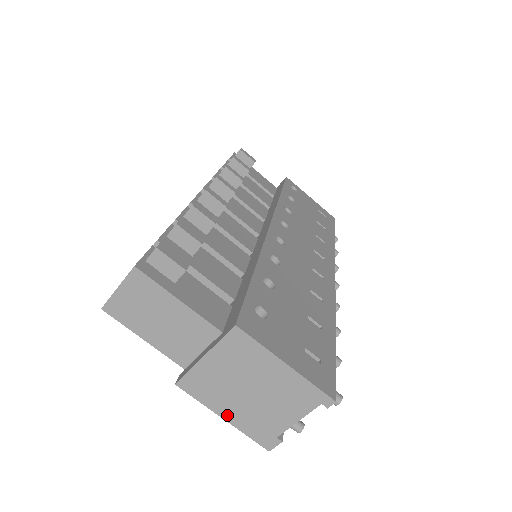
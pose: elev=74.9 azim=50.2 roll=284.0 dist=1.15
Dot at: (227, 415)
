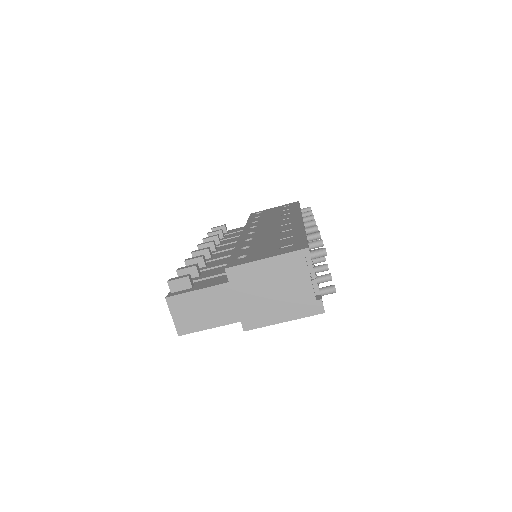
Dot at: (282, 318)
